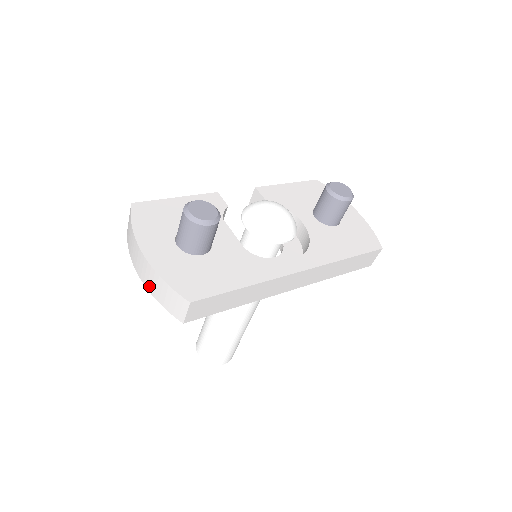
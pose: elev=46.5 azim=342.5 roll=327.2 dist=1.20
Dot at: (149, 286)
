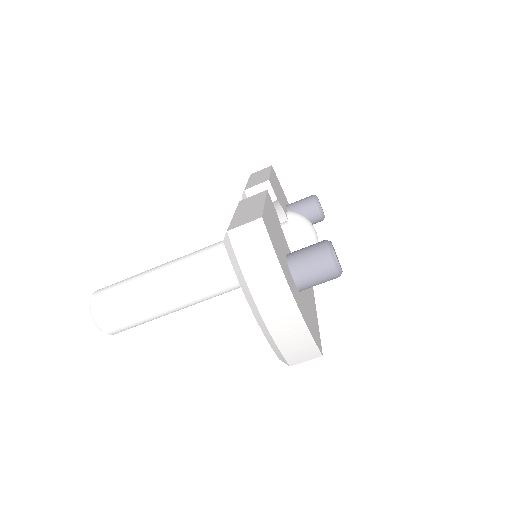
Dot at: (277, 330)
